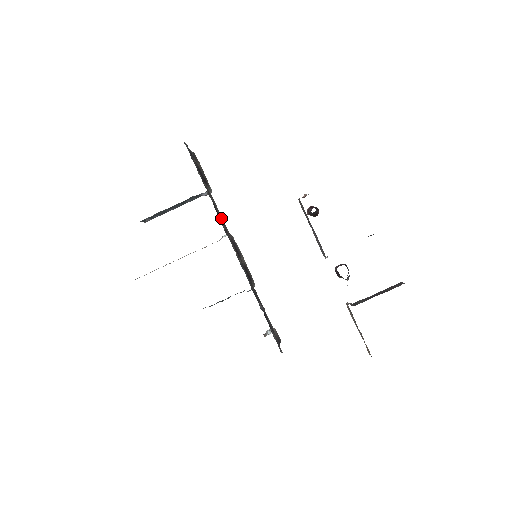
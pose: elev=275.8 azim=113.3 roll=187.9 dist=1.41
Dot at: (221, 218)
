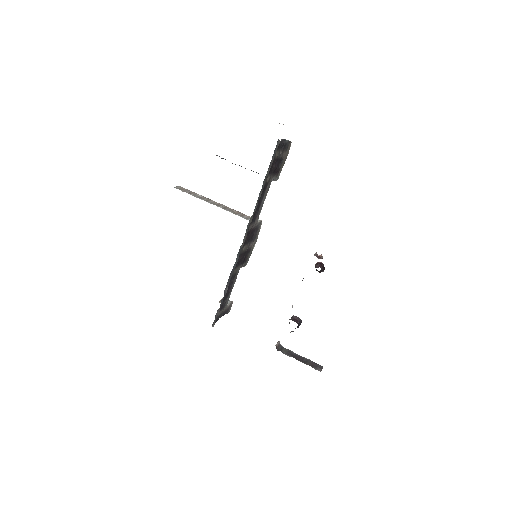
Dot at: (260, 208)
